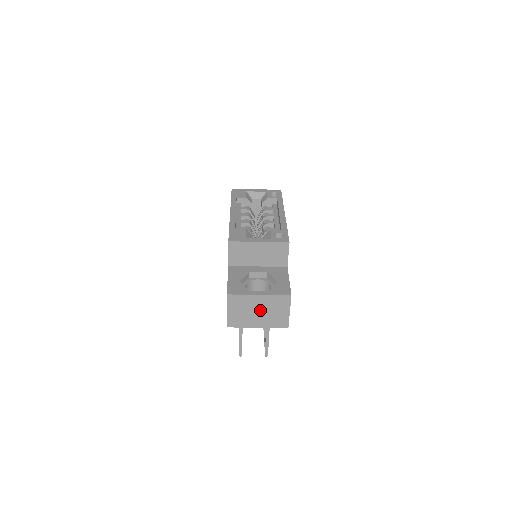
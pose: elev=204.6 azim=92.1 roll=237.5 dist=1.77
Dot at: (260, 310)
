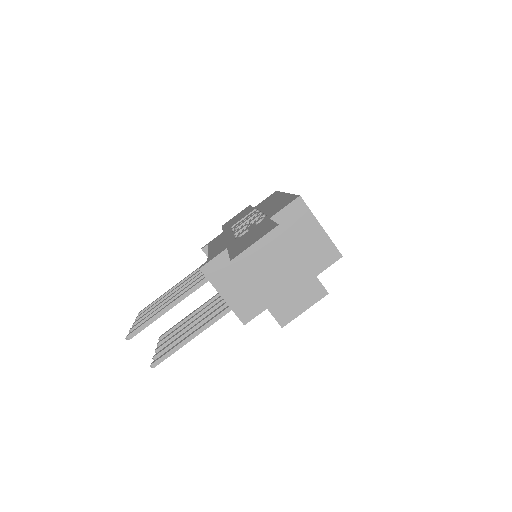
Dot at: (284, 277)
